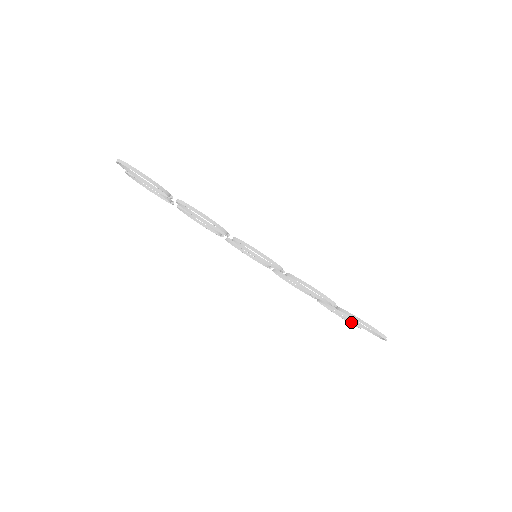
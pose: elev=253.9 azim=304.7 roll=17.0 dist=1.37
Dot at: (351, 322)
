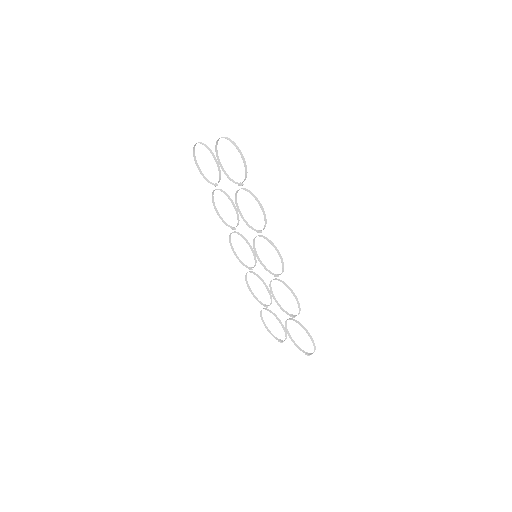
Dot at: (274, 336)
